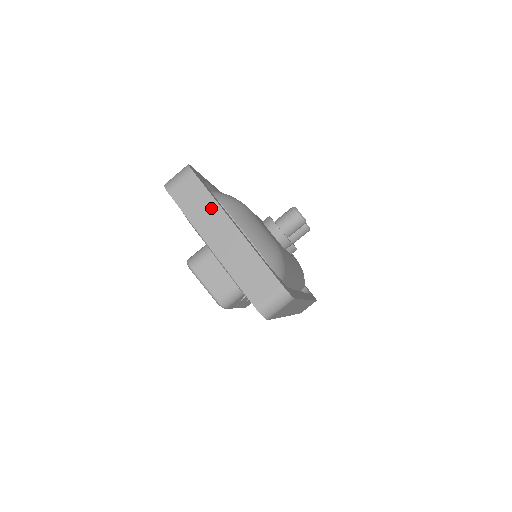
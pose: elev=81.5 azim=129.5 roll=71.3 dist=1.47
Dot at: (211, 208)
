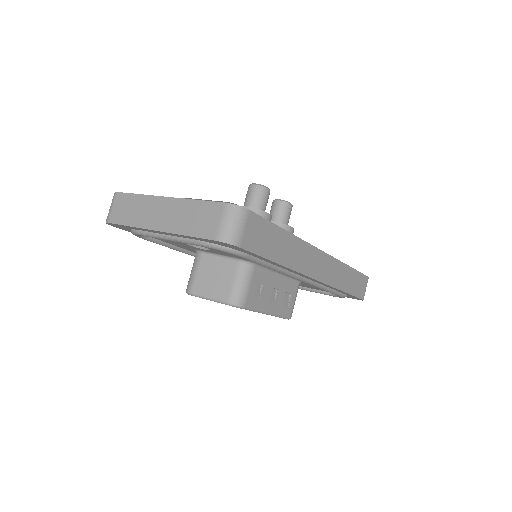
Dot at: (142, 203)
